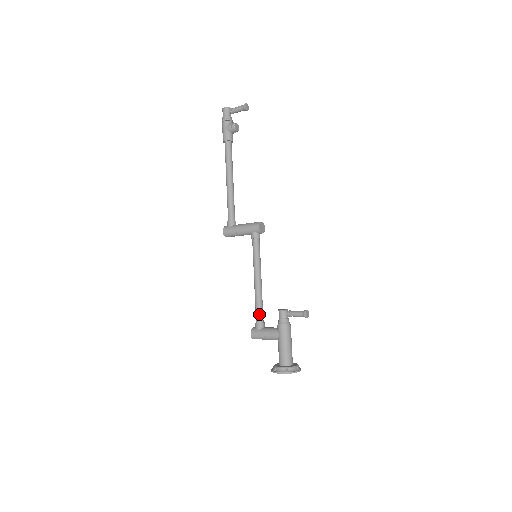
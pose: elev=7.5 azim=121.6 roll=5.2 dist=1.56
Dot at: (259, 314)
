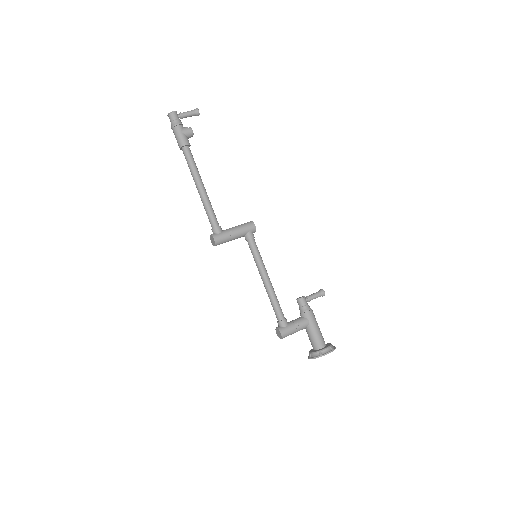
Dot at: (281, 311)
